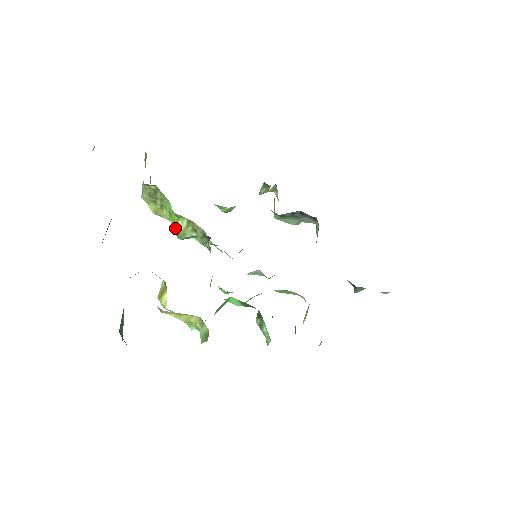
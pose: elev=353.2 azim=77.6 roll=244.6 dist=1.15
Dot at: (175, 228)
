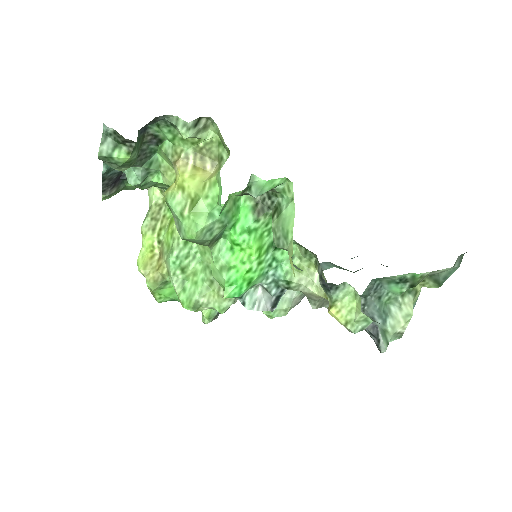
Dot at: occluded
